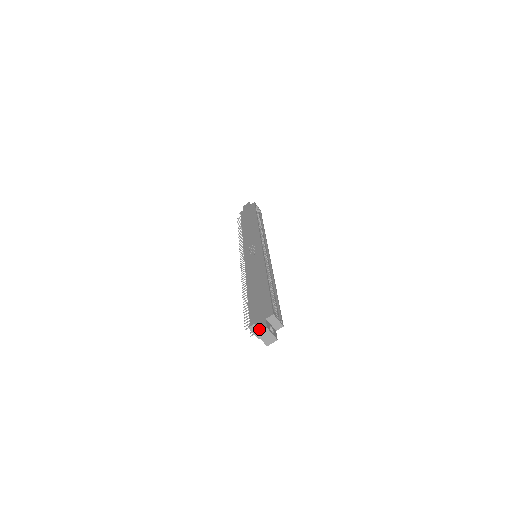
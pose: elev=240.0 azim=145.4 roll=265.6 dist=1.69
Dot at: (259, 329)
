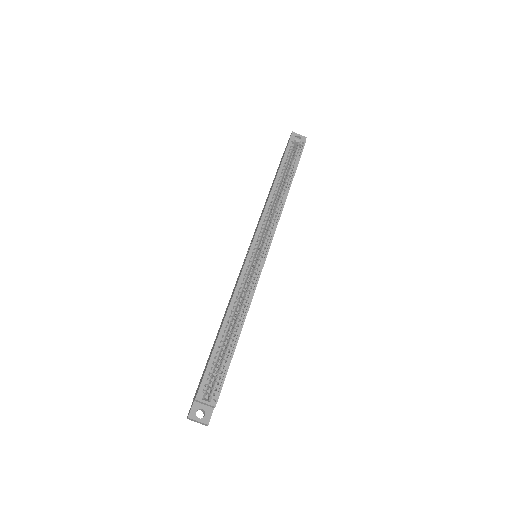
Dot at: (188, 413)
